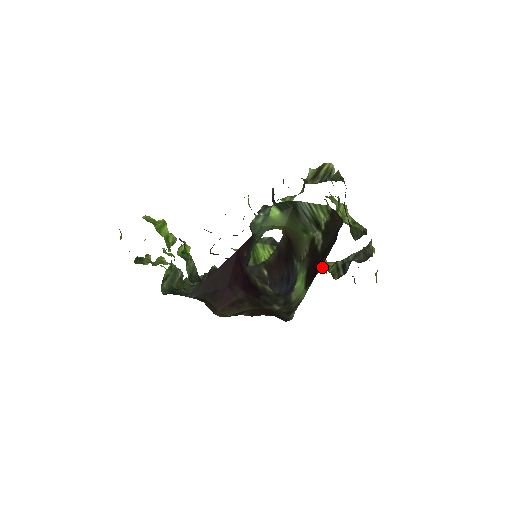
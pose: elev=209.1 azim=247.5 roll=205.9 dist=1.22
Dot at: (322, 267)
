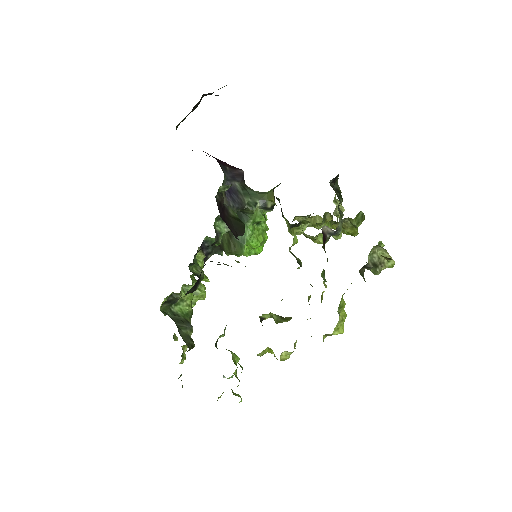
Dot at: occluded
